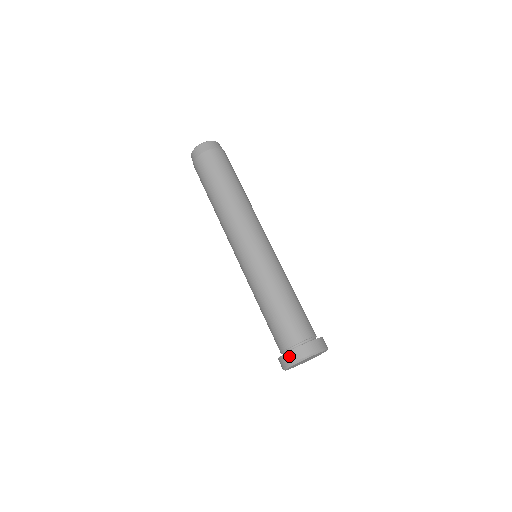
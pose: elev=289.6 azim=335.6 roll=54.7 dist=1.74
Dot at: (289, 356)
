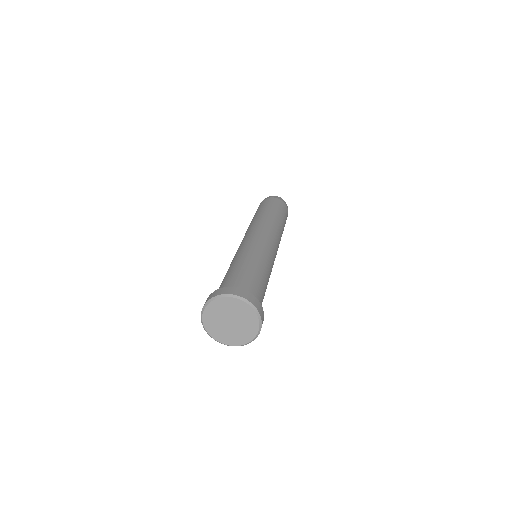
Dot at: (227, 289)
